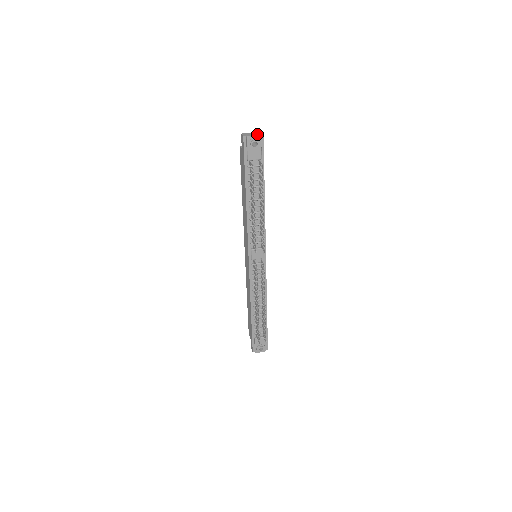
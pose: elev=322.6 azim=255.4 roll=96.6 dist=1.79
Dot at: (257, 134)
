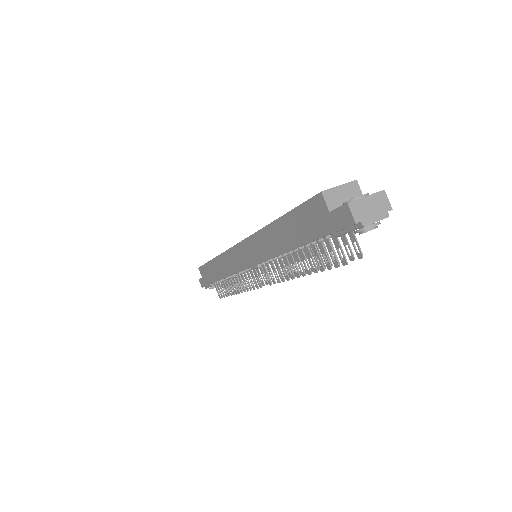
Dot at: (381, 212)
